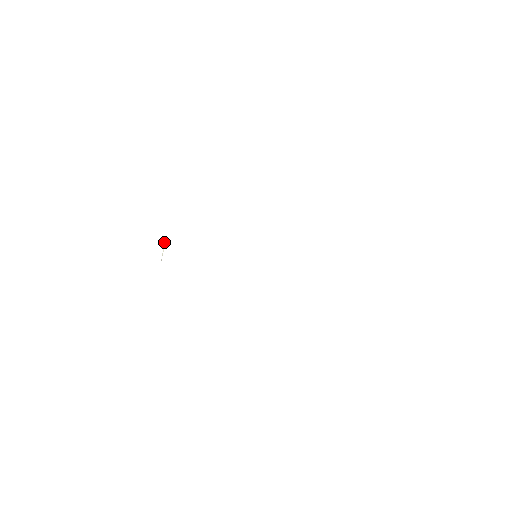
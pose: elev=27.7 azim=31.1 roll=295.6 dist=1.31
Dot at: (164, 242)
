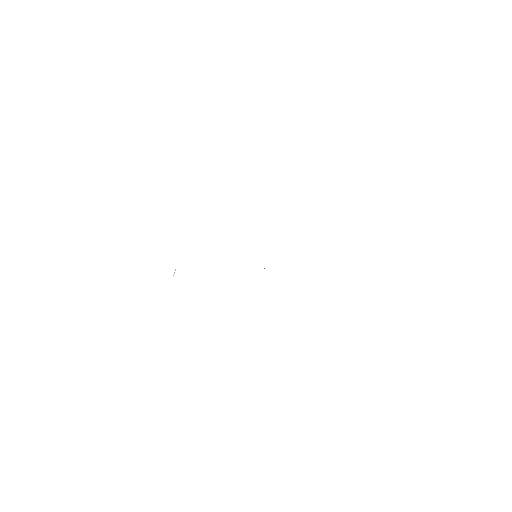
Dot at: occluded
